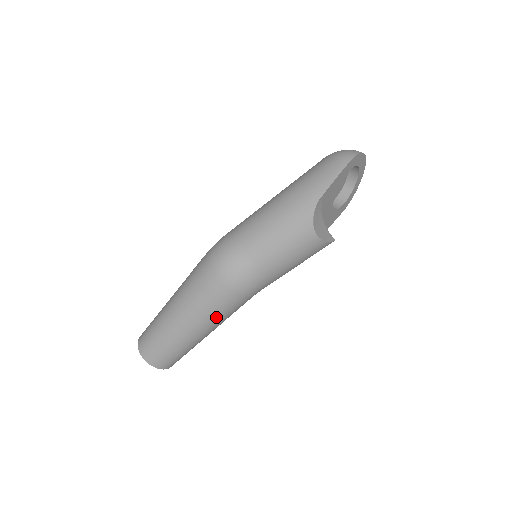
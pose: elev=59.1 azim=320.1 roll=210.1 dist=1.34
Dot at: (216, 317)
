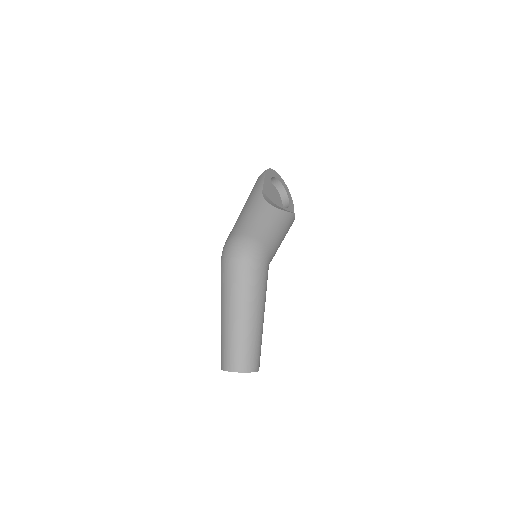
Dot at: (254, 292)
